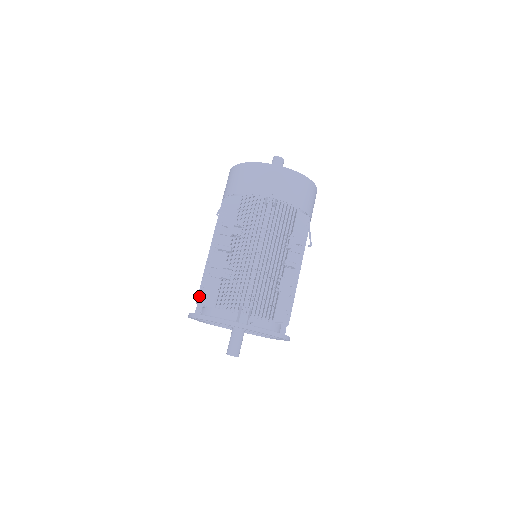
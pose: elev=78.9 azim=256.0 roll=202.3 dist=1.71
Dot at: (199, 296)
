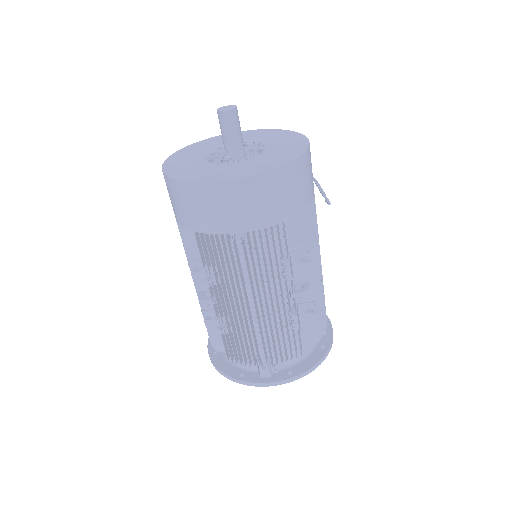
Dot at: occluded
